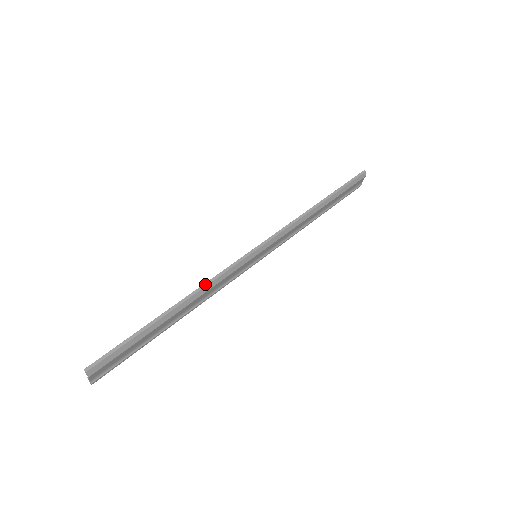
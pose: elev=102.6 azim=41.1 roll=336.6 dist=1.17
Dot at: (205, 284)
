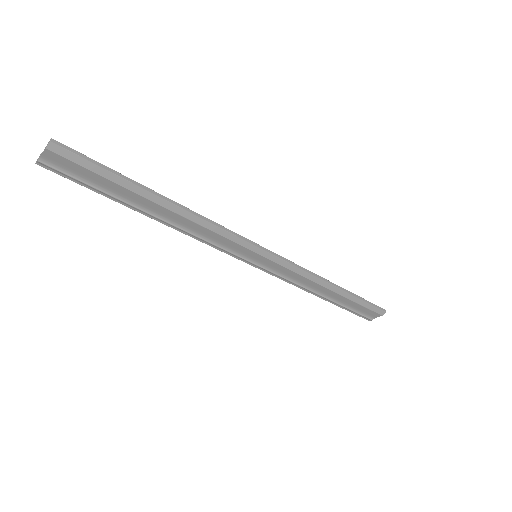
Dot at: (204, 217)
